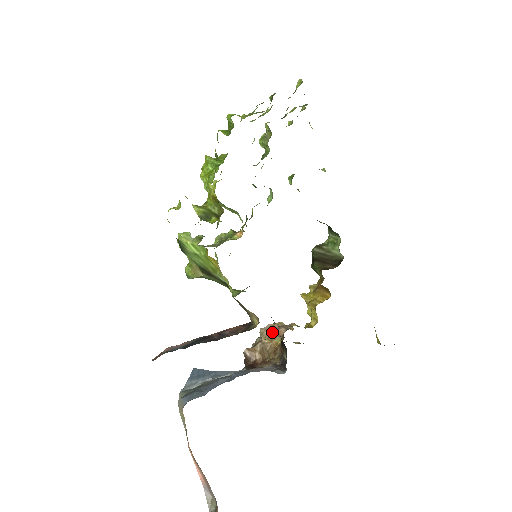
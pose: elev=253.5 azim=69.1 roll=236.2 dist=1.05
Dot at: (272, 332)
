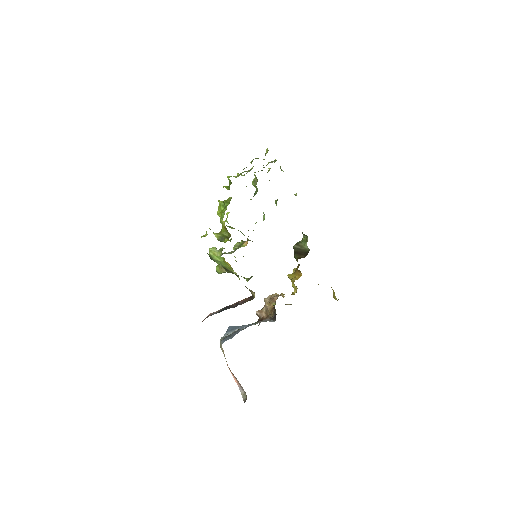
Dot at: (271, 300)
